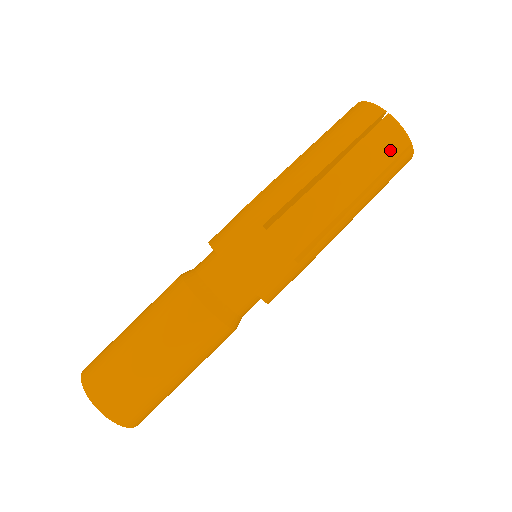
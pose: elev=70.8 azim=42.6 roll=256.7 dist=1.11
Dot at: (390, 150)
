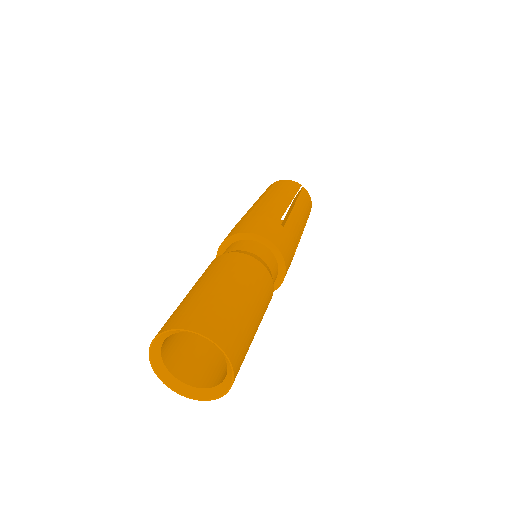
Dot at: (292, 186)
